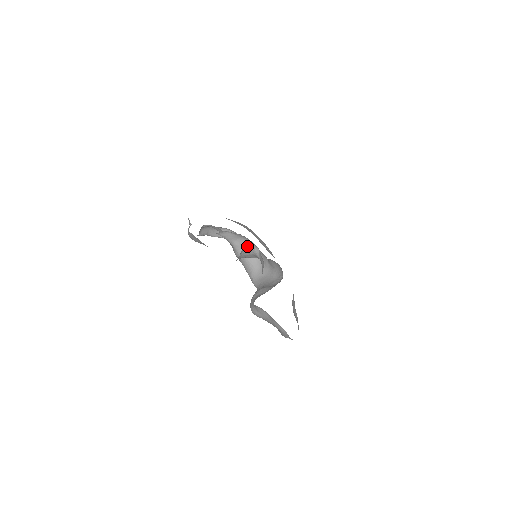
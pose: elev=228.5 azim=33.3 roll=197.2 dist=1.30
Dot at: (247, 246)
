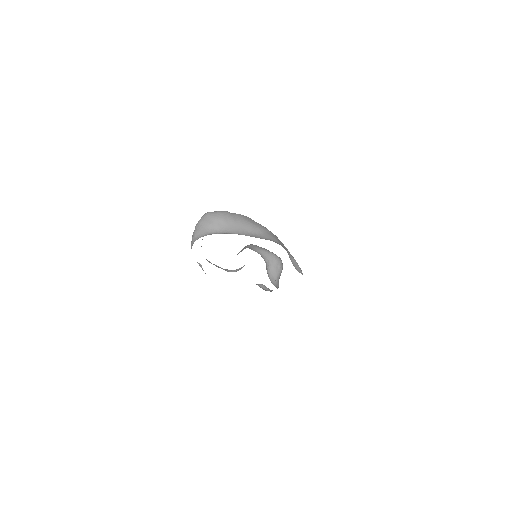
Dot at: (243, 248)
